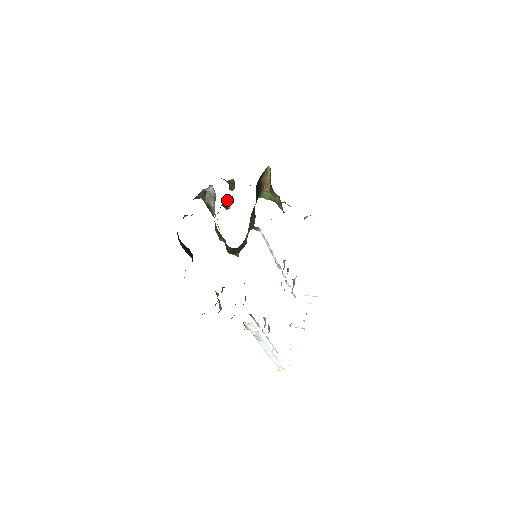
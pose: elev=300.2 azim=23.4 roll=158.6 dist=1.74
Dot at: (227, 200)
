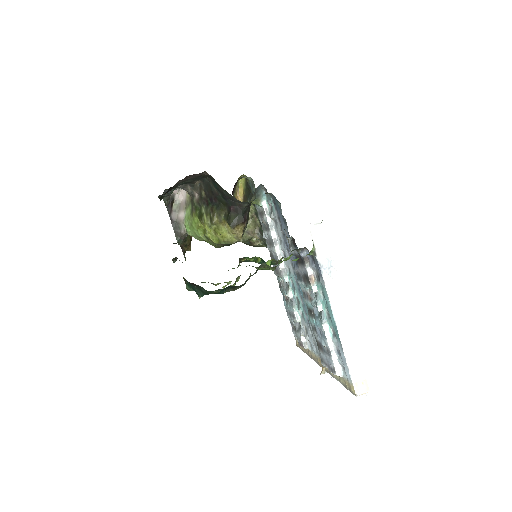
Dot at: (189, 235)
